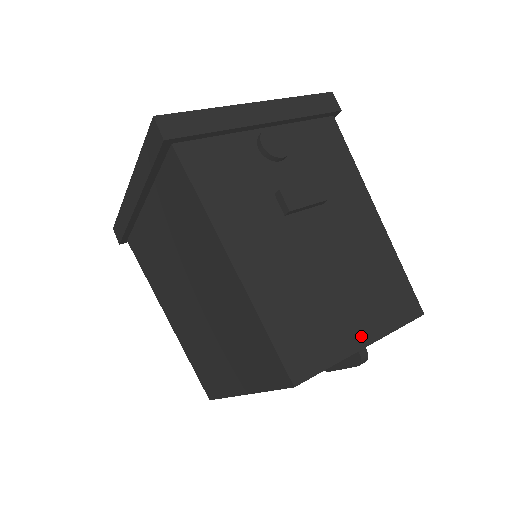
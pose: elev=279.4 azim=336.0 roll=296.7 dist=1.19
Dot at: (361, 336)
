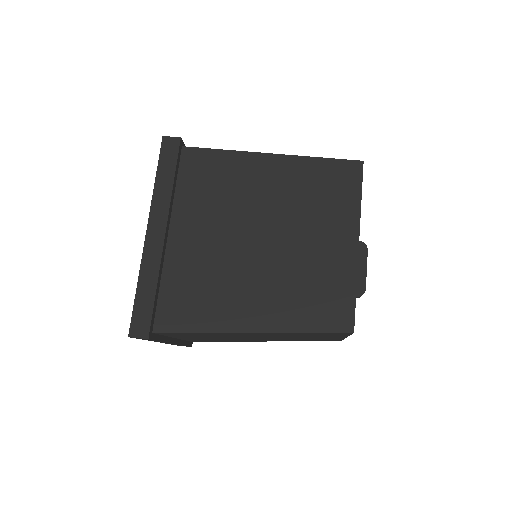
Dot at: occluded
